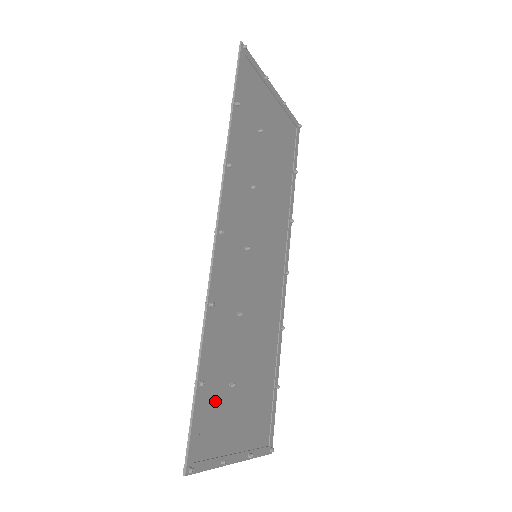
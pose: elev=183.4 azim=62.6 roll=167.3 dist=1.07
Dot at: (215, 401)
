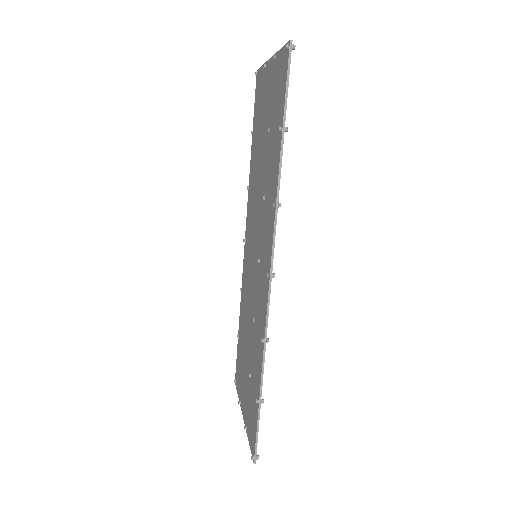
Dot at: (253, 398)
